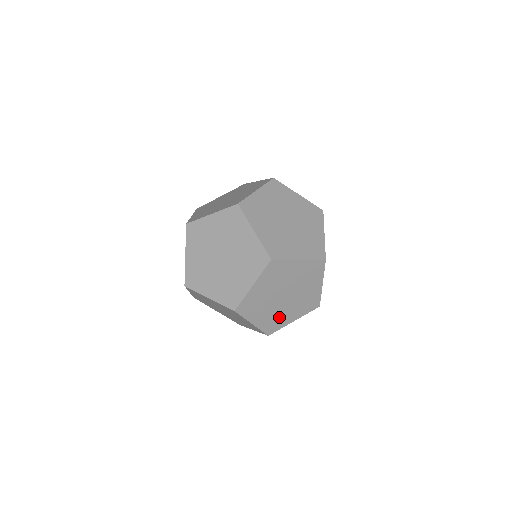
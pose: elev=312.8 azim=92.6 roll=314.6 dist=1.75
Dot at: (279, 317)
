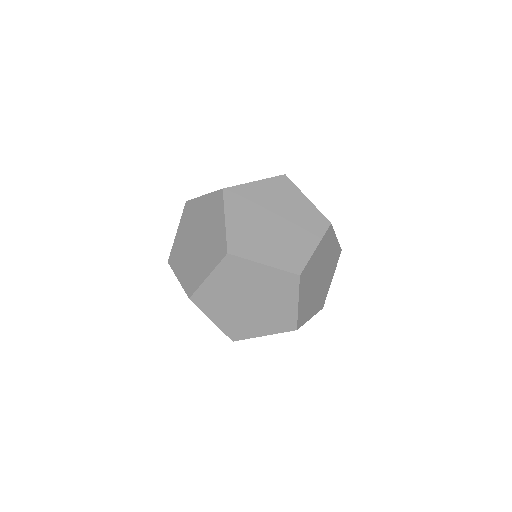
Dot at: (323, 291)
